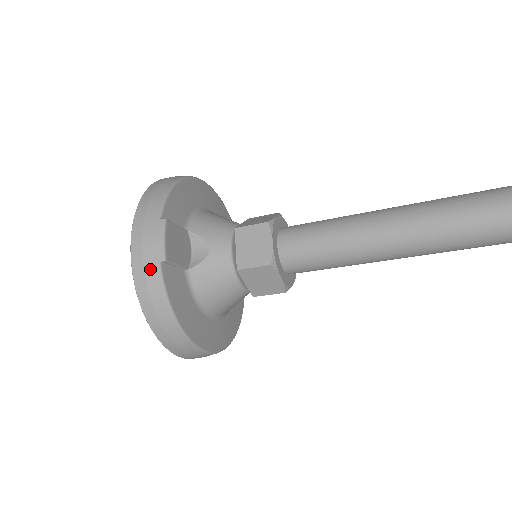
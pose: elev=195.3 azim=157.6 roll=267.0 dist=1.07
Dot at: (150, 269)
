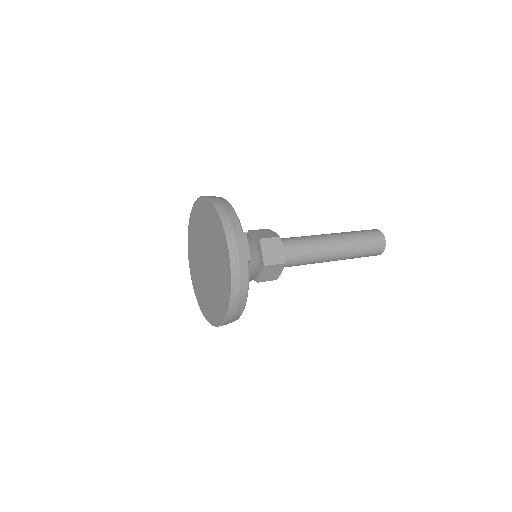
Dot at: (243, 266)
